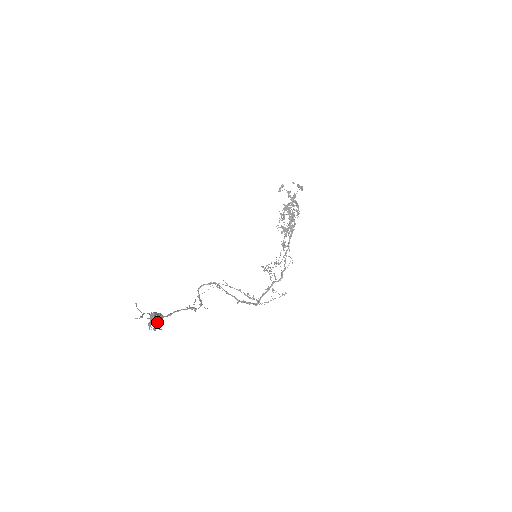
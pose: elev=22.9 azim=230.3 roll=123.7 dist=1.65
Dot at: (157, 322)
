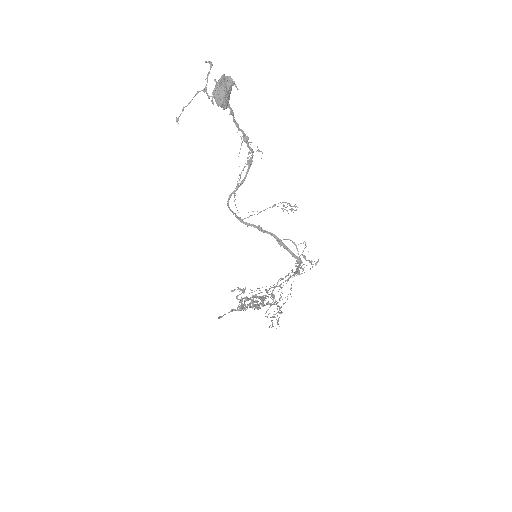
Dot at: occluded
